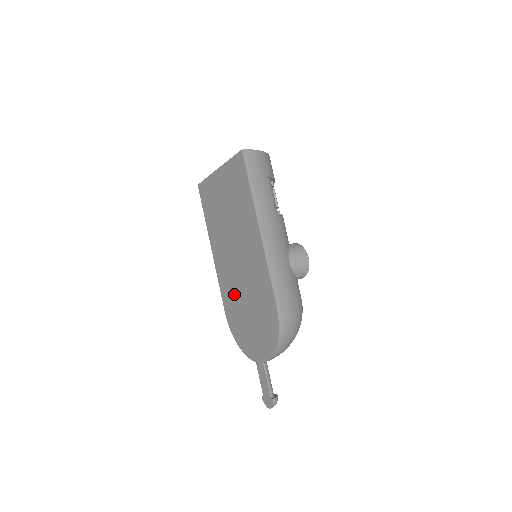
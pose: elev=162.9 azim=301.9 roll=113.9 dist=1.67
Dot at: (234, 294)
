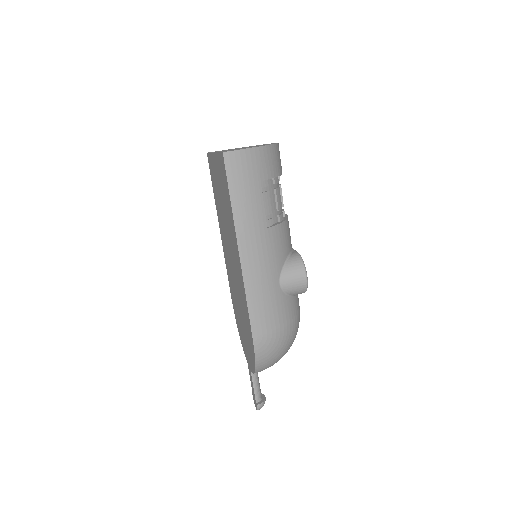
Dot at: (233, 289)
